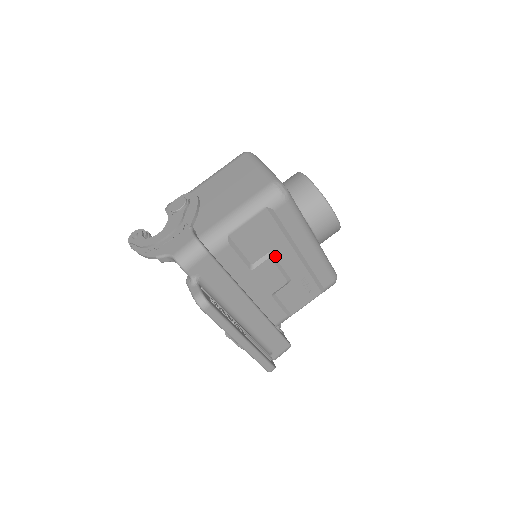
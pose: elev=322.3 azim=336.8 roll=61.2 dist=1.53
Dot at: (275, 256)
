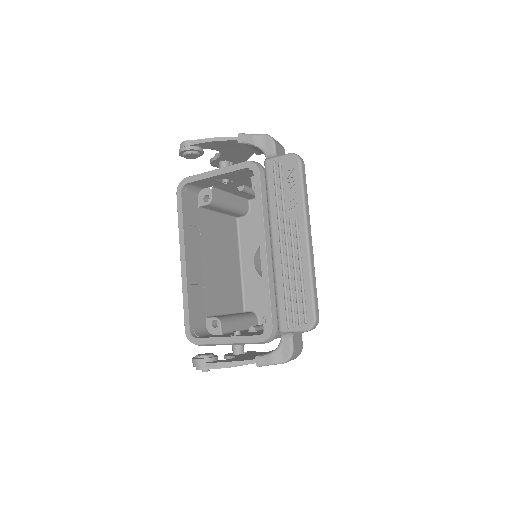
Dot at: occluded
